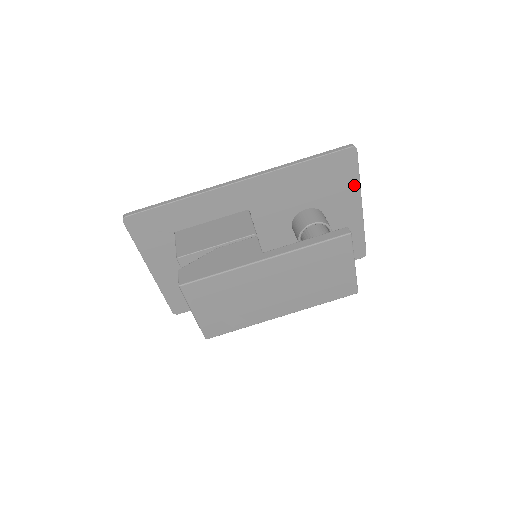
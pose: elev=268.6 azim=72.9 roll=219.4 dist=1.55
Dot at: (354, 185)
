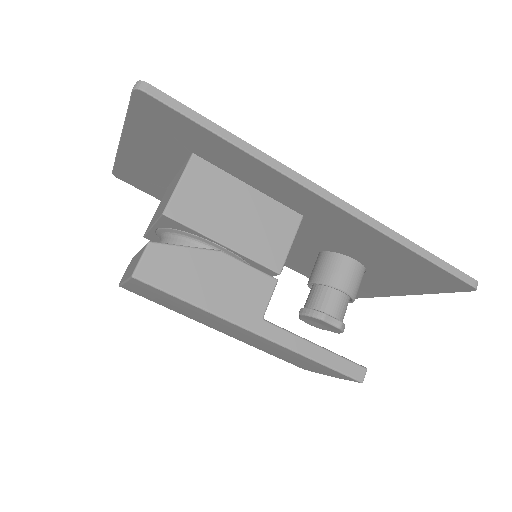
Dot at: (423, 290)
